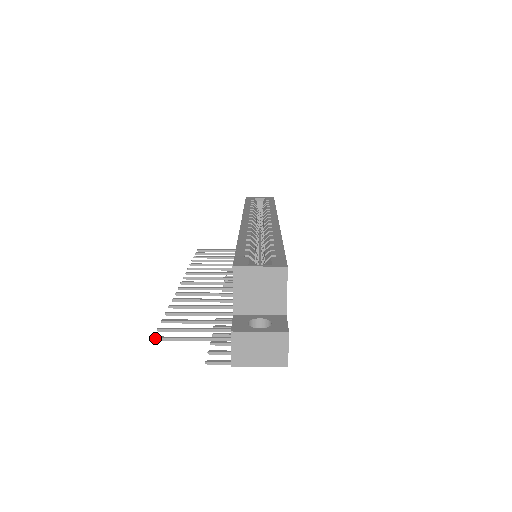
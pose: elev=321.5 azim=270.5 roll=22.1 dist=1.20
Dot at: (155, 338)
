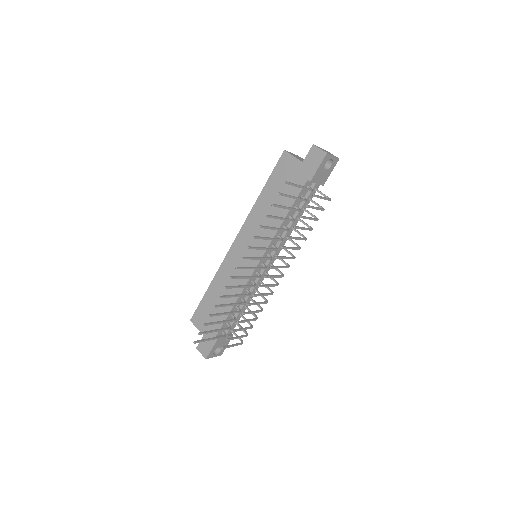
Dot at: (285, 181)
